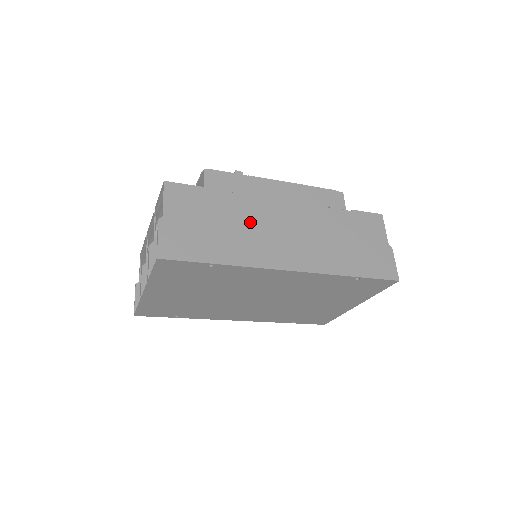
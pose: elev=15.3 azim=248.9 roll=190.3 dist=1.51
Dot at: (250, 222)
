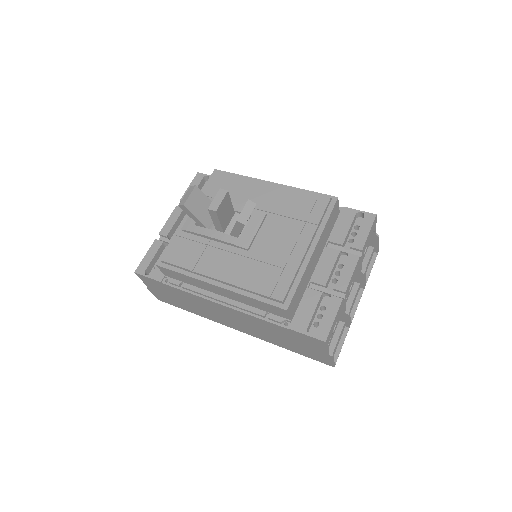
Dot at: (201, 305)
